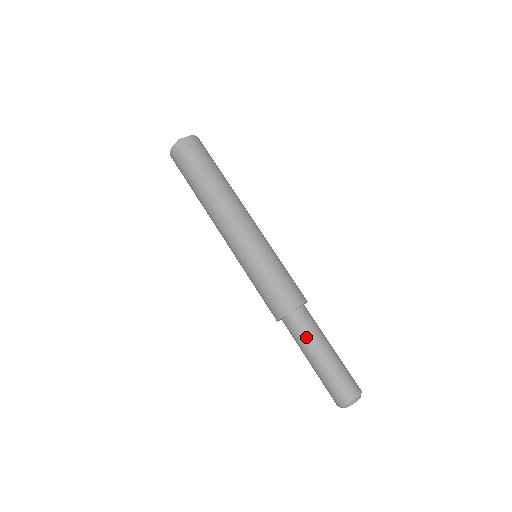
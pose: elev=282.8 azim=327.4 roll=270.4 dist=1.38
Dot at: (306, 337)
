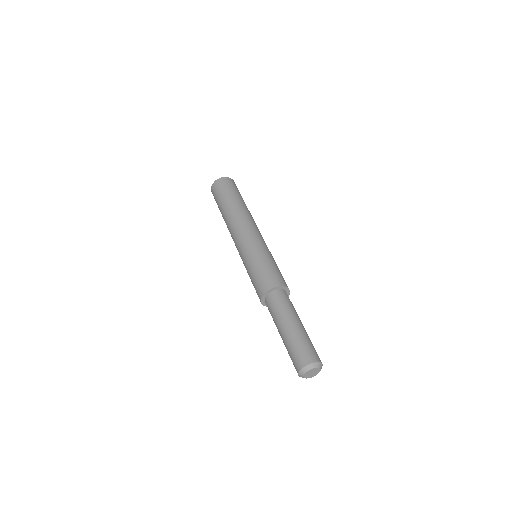
Dot at: (279, 311)
